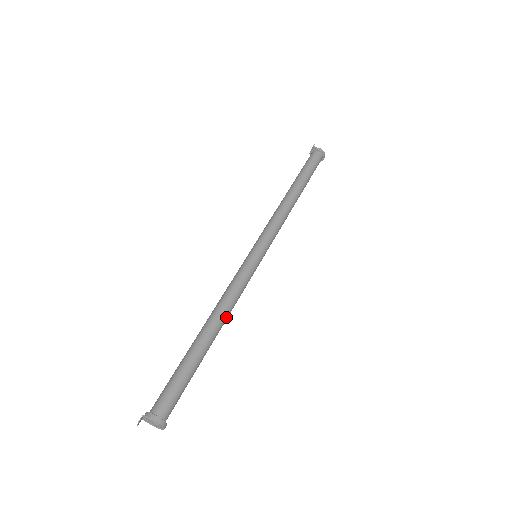
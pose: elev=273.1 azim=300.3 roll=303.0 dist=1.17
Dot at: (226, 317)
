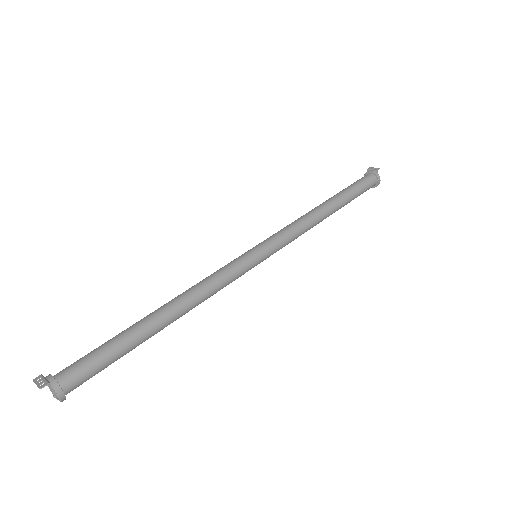
Dot at: occluded
